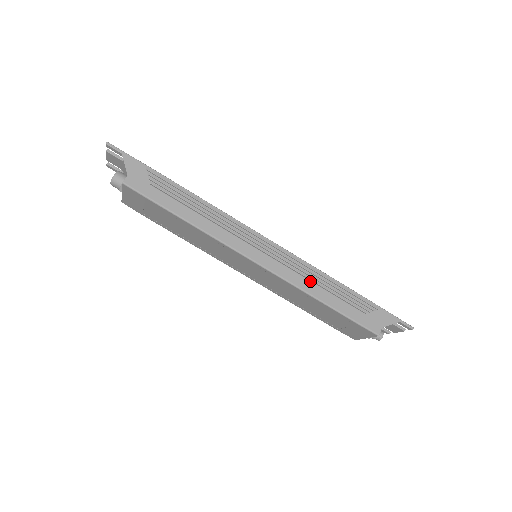
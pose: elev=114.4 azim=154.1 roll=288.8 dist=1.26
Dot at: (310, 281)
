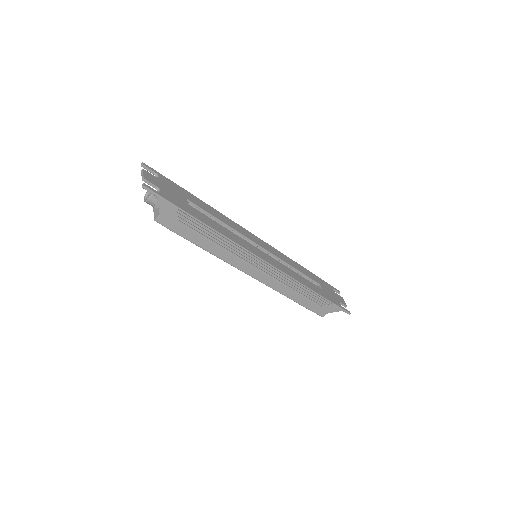
Dot at: (288, 288)
